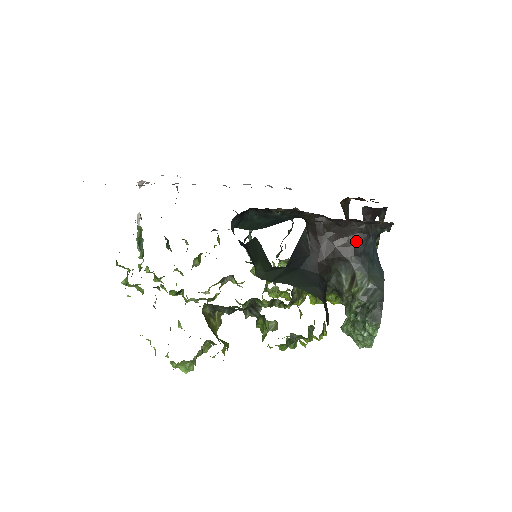
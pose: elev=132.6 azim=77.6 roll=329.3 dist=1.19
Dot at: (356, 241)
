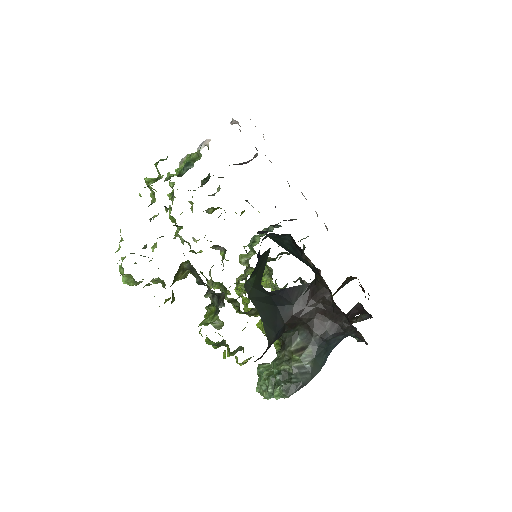
Dot at: (332, 328)
